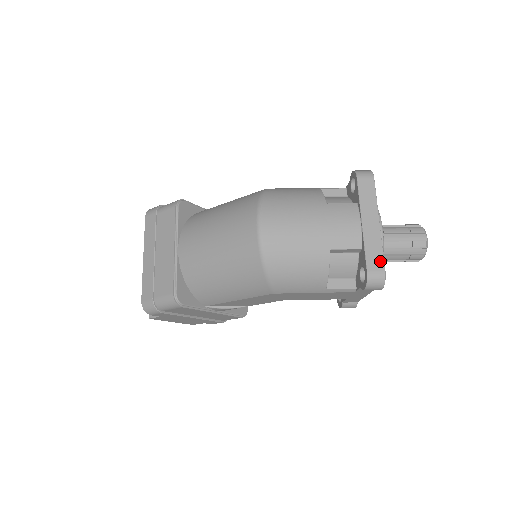
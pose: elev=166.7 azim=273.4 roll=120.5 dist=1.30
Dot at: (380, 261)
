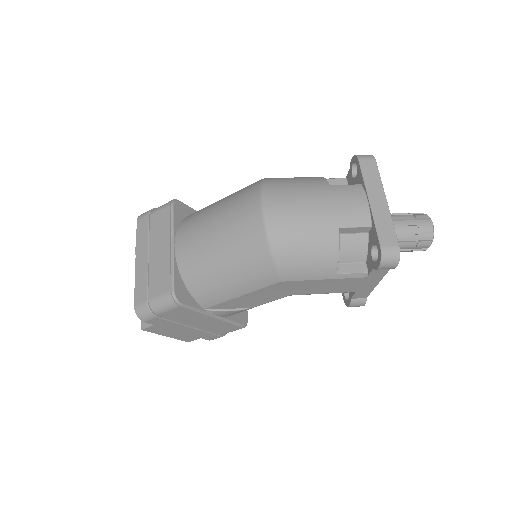
Dot at: (392, 236)
